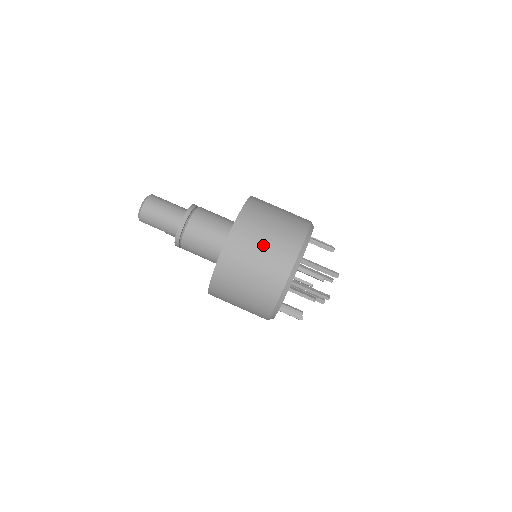
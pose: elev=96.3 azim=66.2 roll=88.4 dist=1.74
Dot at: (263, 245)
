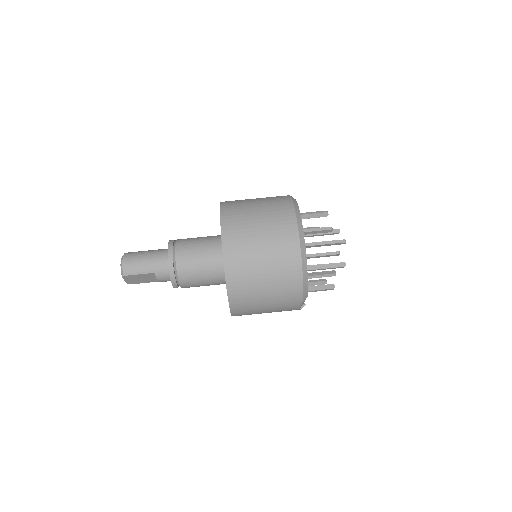
Dot at: (256, 203)
